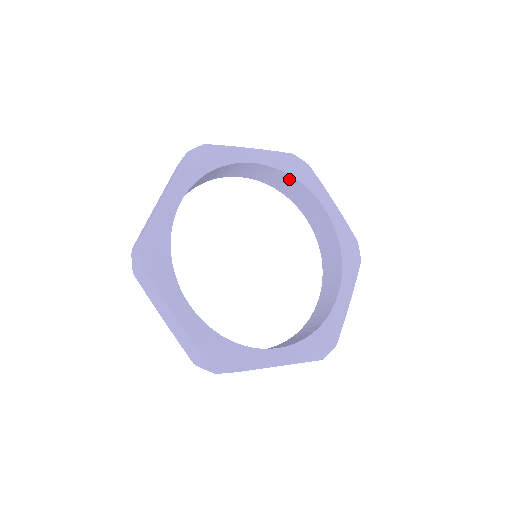
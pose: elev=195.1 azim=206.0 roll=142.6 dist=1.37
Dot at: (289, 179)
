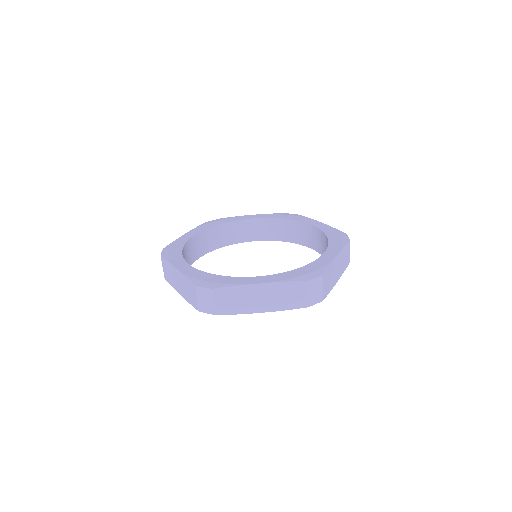
Dot at: (284, 223)
